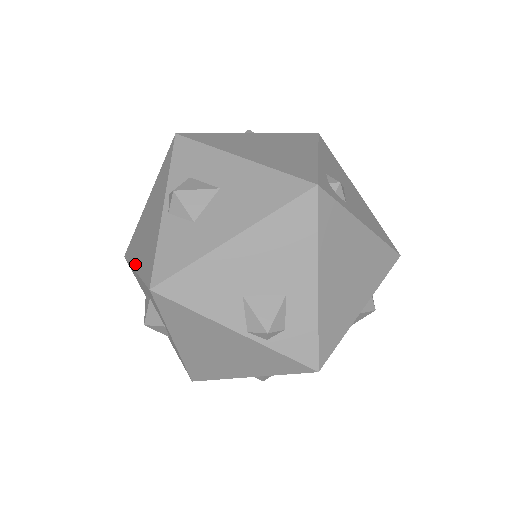
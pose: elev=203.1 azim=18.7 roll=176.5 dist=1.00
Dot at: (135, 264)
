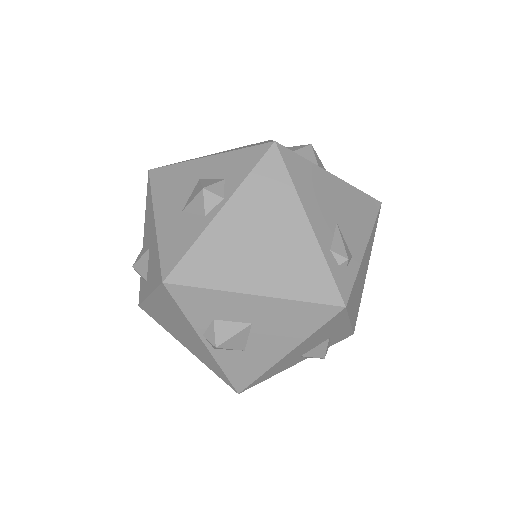
Dot at: (181, 343)
